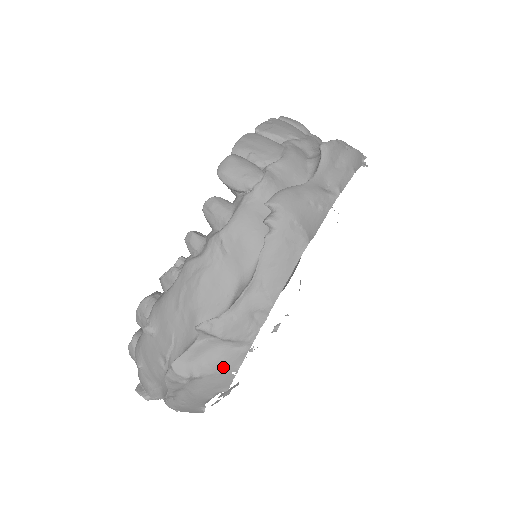
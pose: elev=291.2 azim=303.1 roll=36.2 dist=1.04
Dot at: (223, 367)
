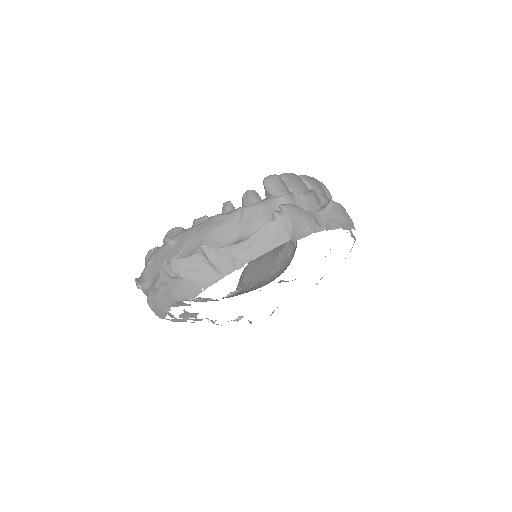
Dot at: (199, 280)
